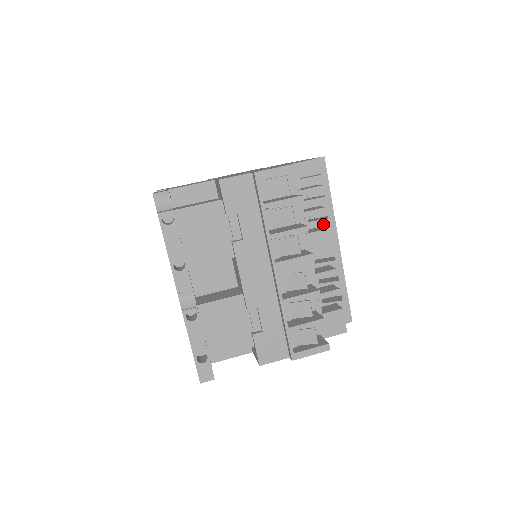
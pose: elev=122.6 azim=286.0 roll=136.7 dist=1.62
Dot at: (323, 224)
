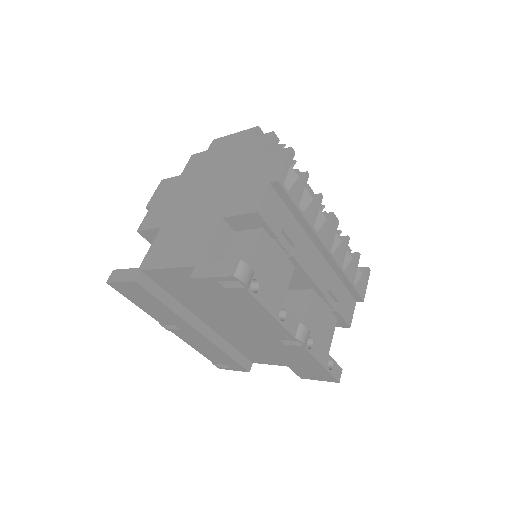
Dot at: occluded
